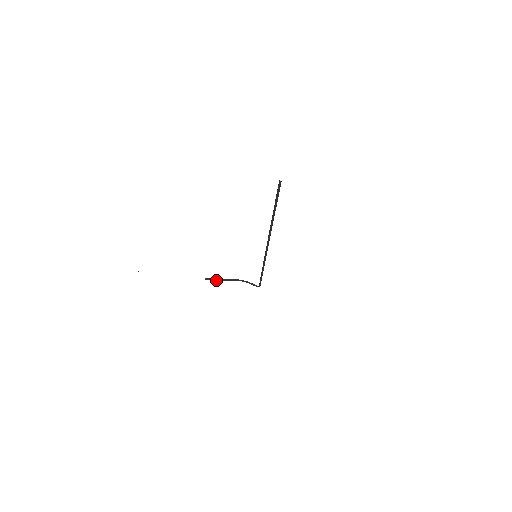
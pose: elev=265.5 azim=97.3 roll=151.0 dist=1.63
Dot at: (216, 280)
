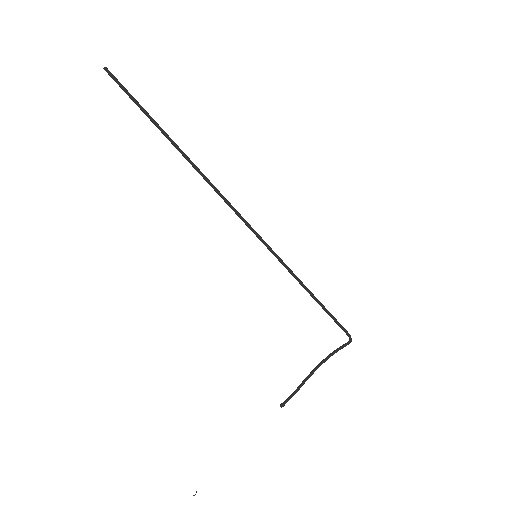
Dot at: (295, 392)
